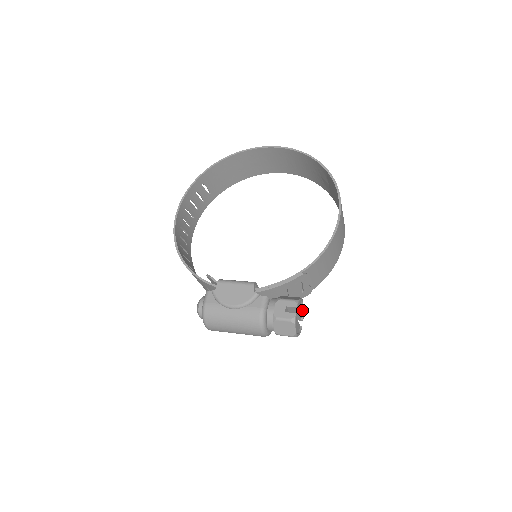
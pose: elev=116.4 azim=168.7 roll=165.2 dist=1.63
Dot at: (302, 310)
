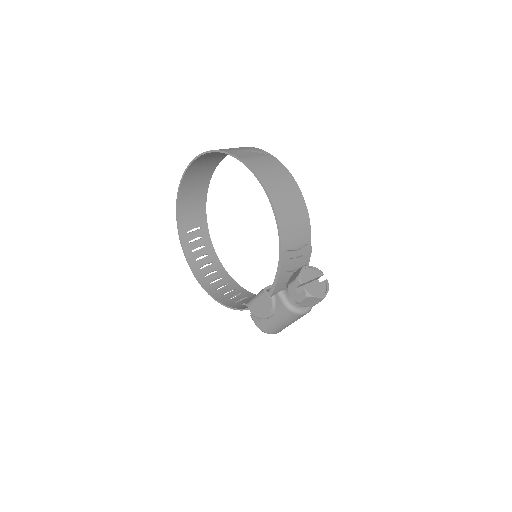
Dot at: (314, 269)
